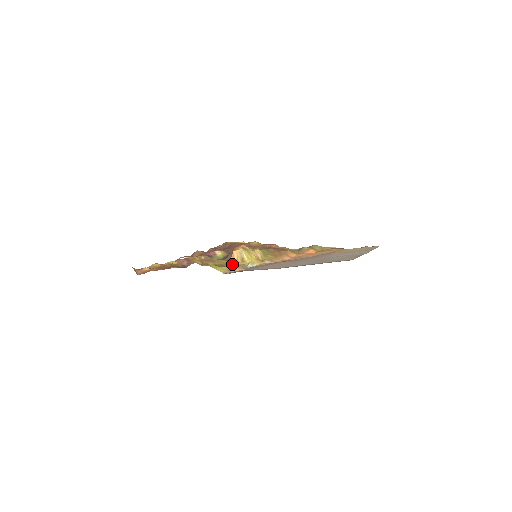
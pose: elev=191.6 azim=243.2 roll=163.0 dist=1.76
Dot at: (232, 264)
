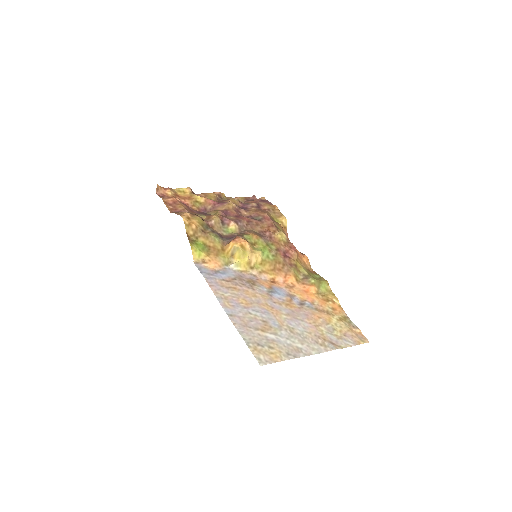
Dot at: (219, 253)
